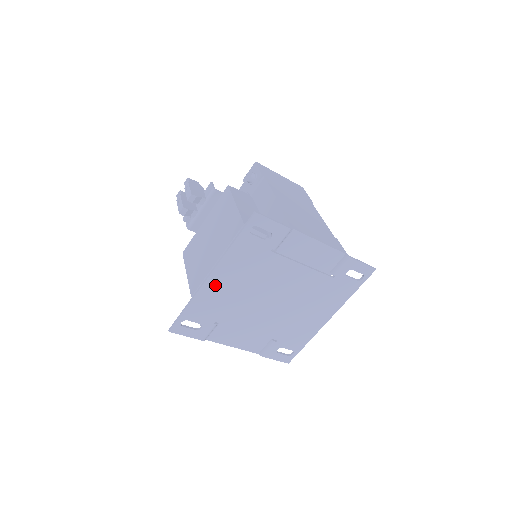
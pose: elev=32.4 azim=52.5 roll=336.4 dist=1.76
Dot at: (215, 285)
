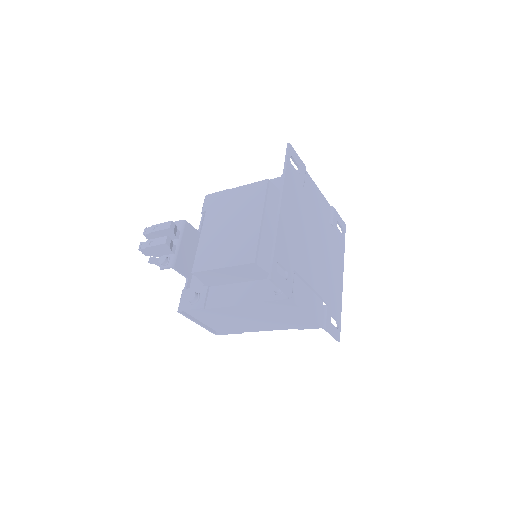
Dot at: (285, 217)
